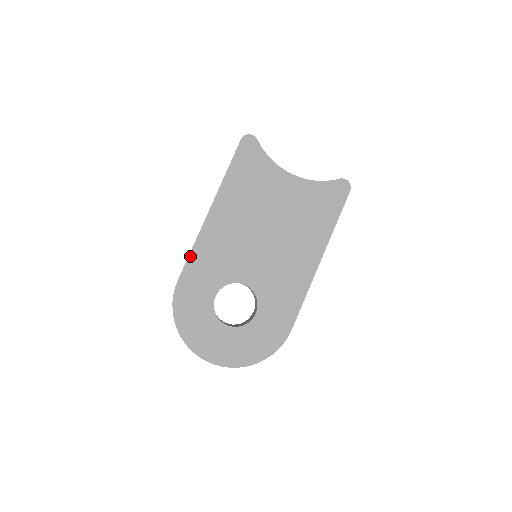
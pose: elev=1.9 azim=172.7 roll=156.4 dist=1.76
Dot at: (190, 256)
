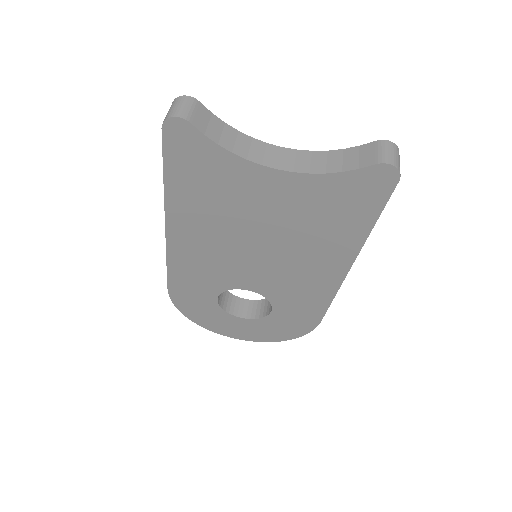
Dot at: (168, 270)
